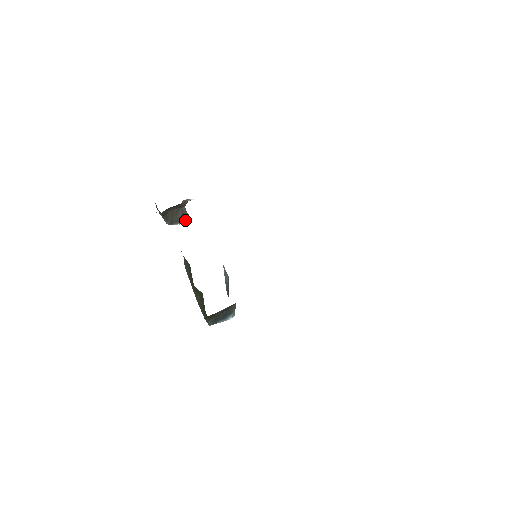
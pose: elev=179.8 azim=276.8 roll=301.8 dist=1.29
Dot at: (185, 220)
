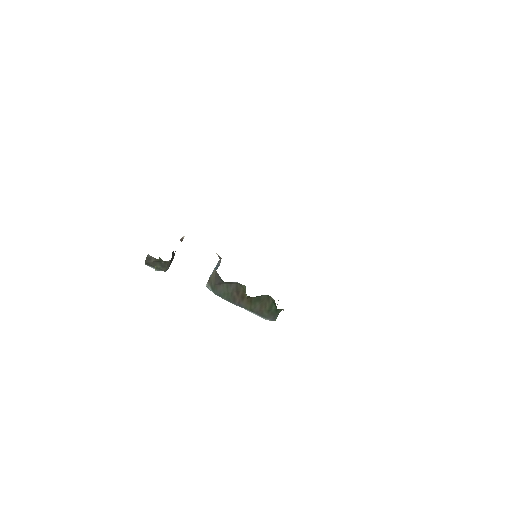
Dot at: occluded
